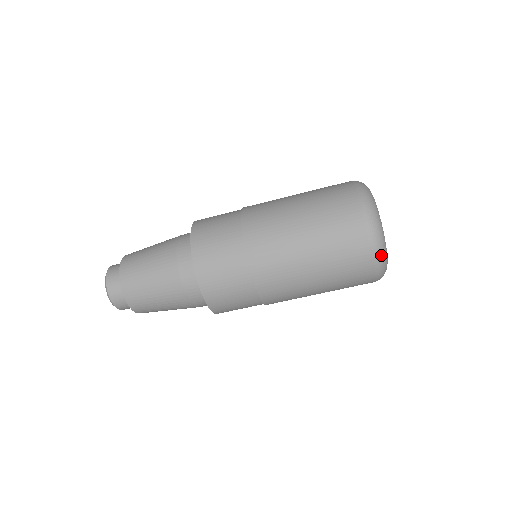
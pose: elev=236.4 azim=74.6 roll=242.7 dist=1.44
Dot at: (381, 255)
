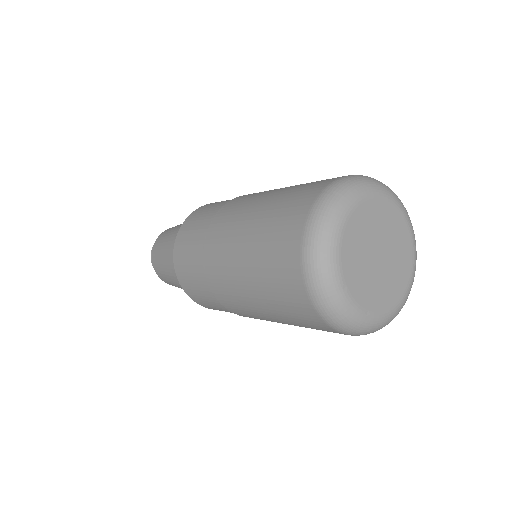
Dot at: (340, 323)
